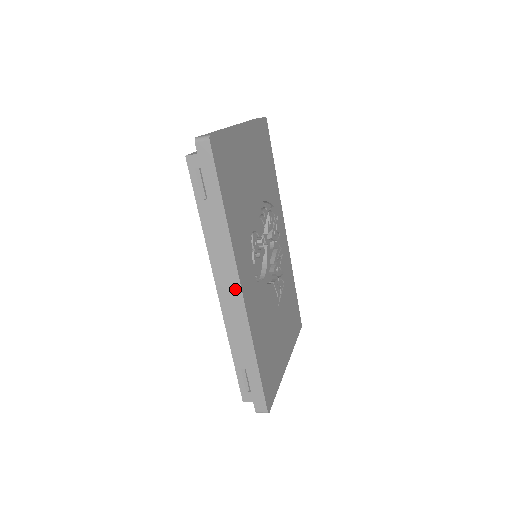
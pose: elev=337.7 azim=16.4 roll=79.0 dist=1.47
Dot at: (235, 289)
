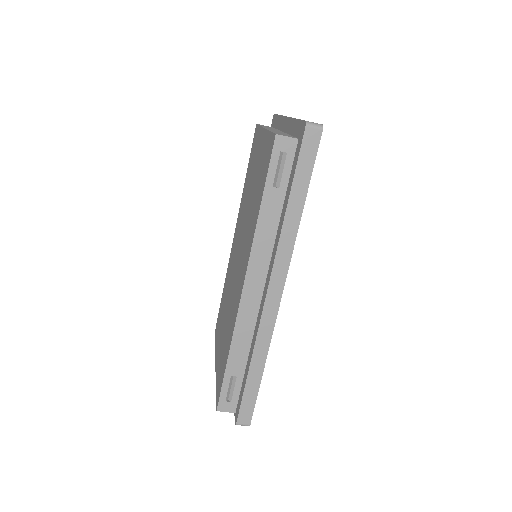
Dot at: (276, 291)
